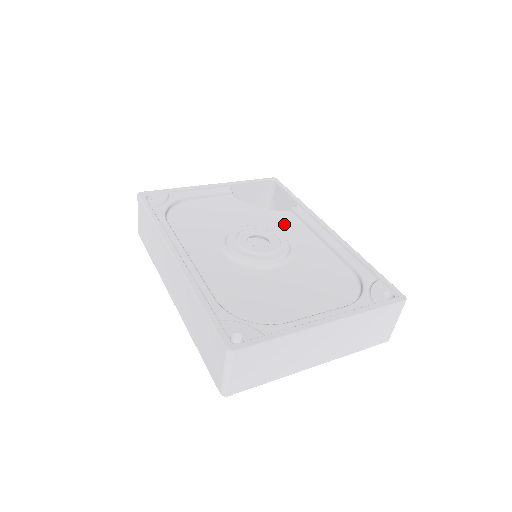
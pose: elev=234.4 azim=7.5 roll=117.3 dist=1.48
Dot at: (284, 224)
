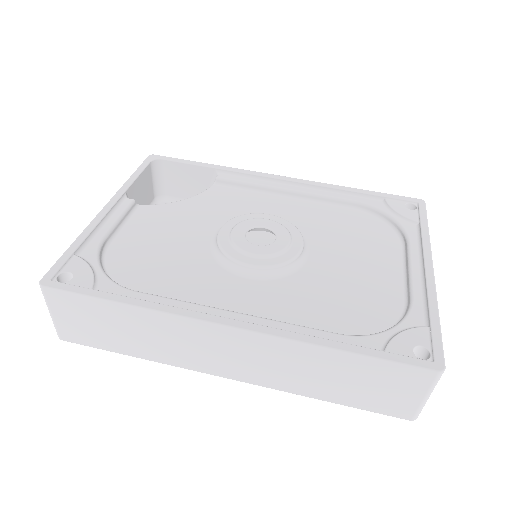
Dot at: (235, 201)
